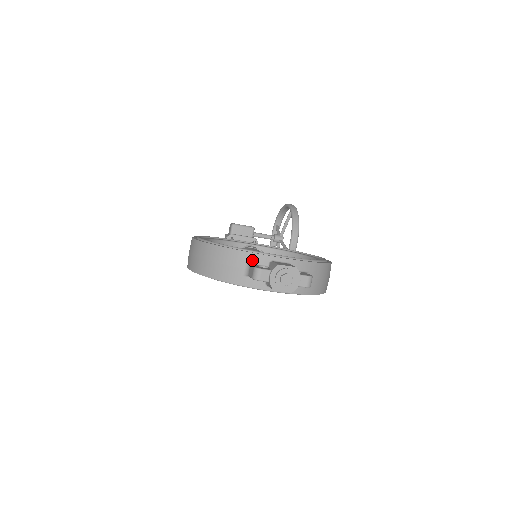
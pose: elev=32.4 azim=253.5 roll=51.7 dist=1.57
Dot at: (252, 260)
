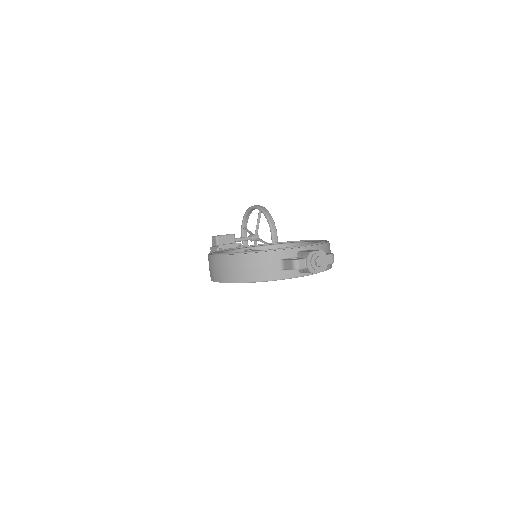
Dot at: (283, 256)
